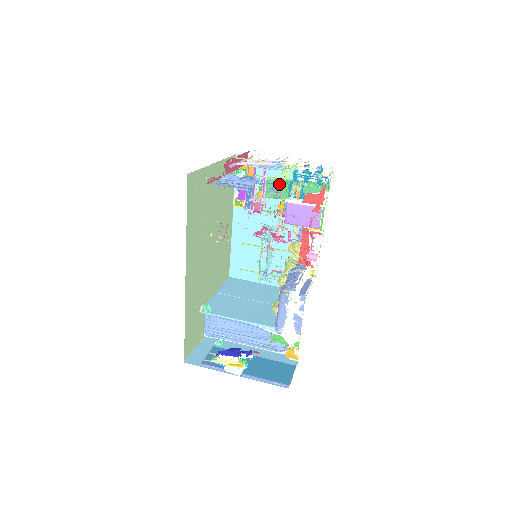
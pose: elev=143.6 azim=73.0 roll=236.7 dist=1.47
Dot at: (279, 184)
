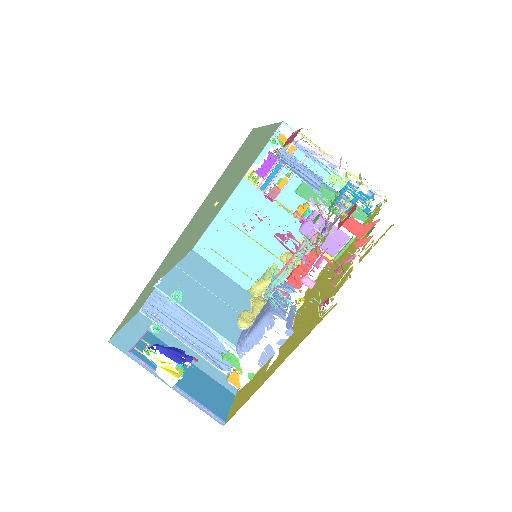
Dot at: occluded
